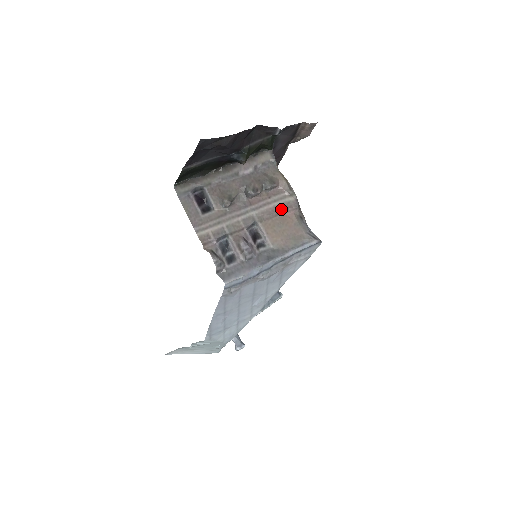
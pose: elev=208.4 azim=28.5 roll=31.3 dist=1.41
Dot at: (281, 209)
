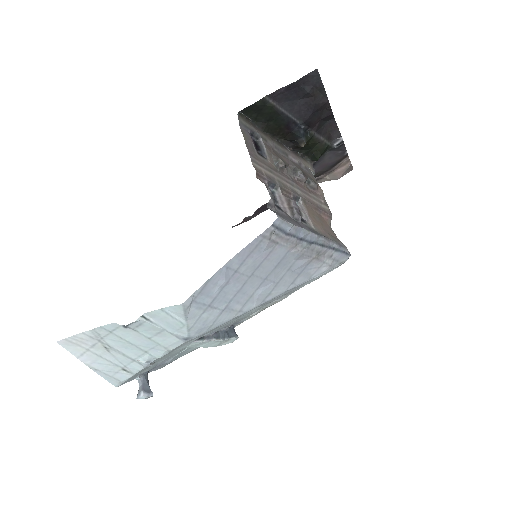
Dot at: (319, 208)
